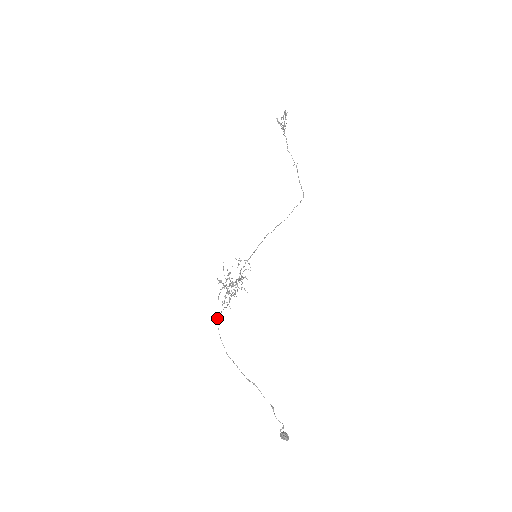
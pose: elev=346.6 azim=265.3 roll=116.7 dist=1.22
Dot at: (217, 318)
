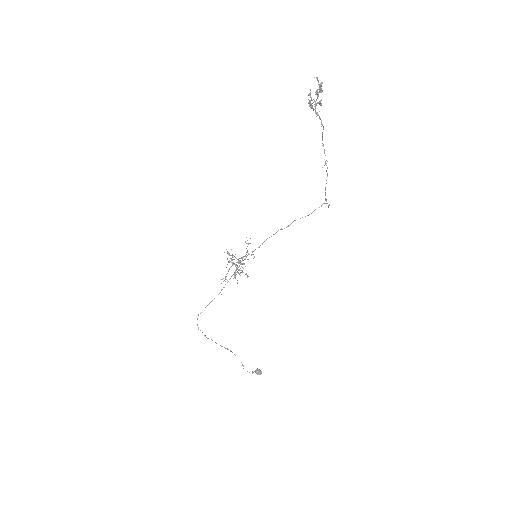
Dot at: occluded
